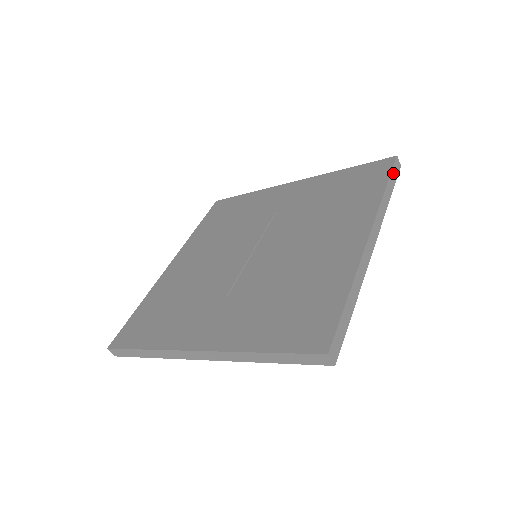
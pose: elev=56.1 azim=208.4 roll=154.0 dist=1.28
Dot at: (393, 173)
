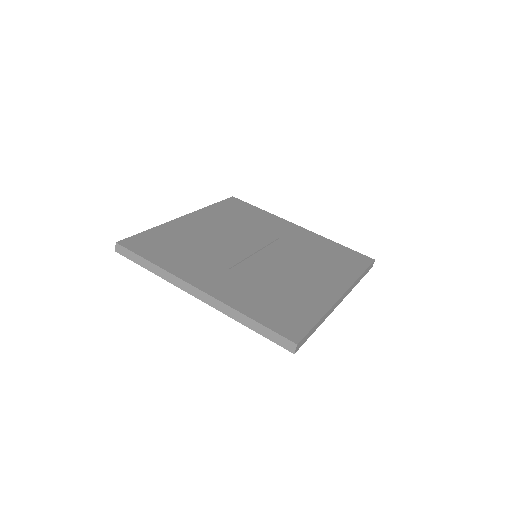
Dot at: (368, 268)
